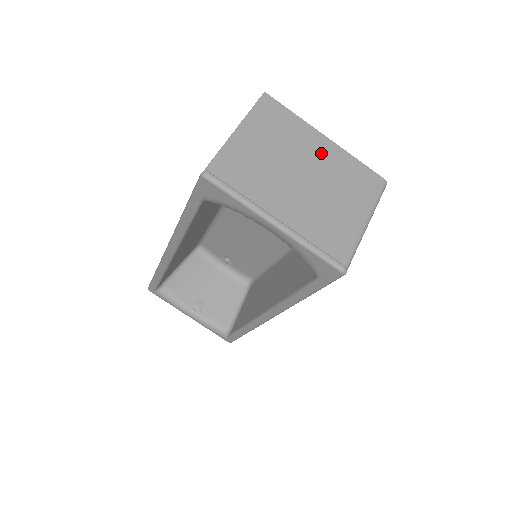
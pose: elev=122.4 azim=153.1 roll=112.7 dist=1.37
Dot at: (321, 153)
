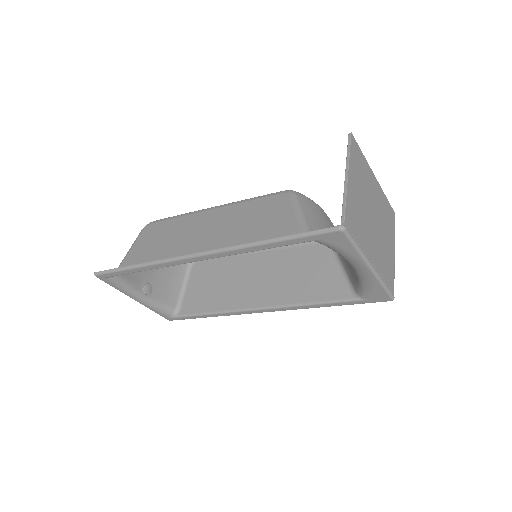
Dot at: (376, 194)
